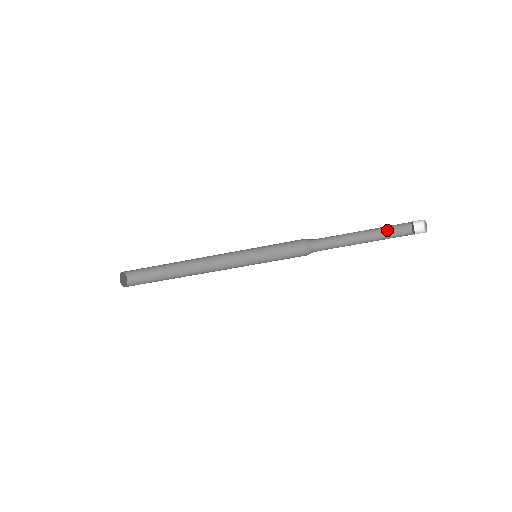
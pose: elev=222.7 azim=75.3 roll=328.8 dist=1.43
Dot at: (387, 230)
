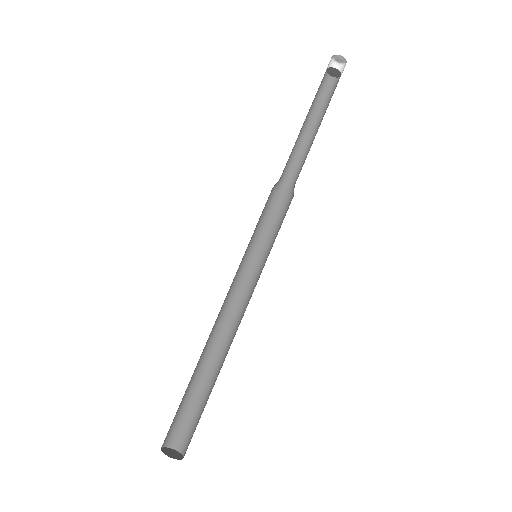
Dot at: (326, 104)
